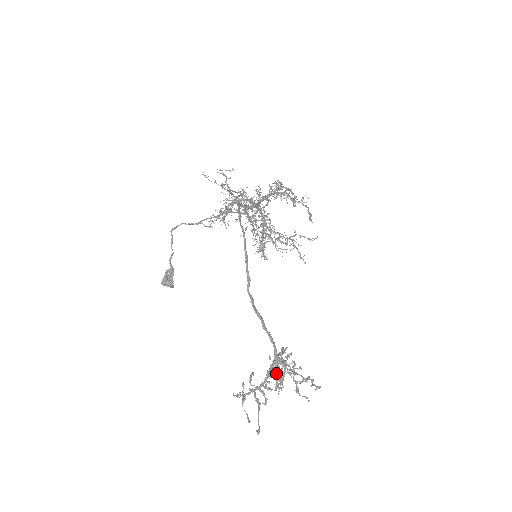
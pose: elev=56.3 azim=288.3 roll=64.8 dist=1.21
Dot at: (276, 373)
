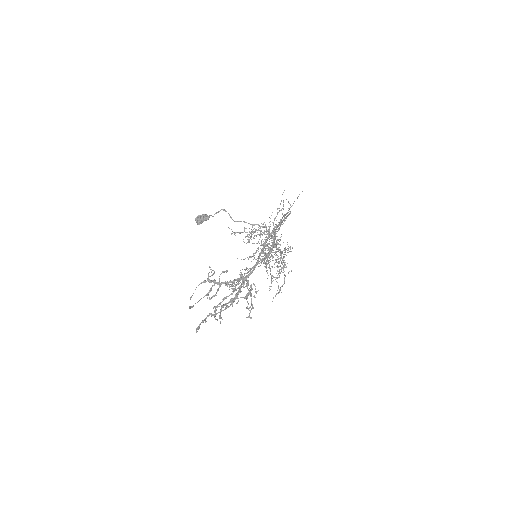
Dot at: (234, 289)
